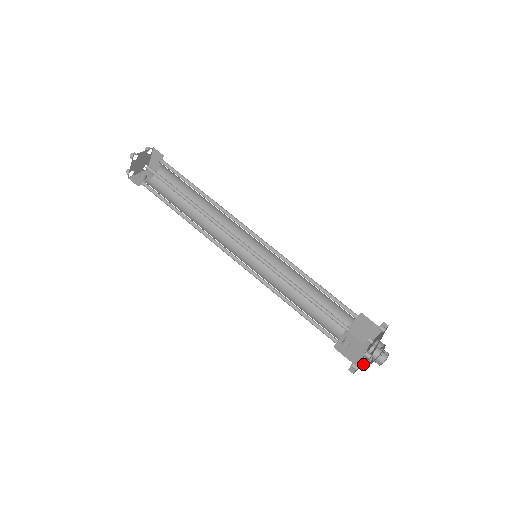
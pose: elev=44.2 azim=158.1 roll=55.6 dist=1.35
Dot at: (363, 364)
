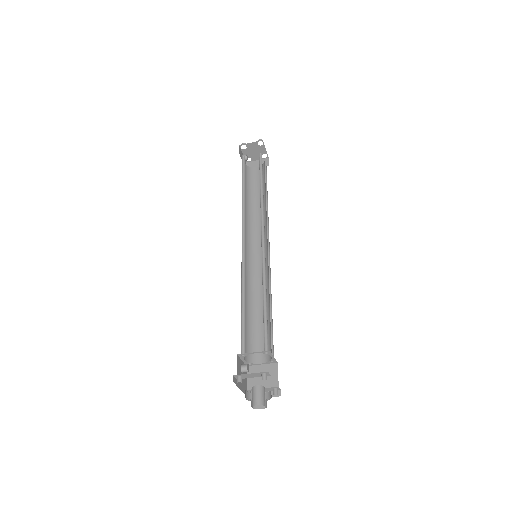
Dot at: occluded
